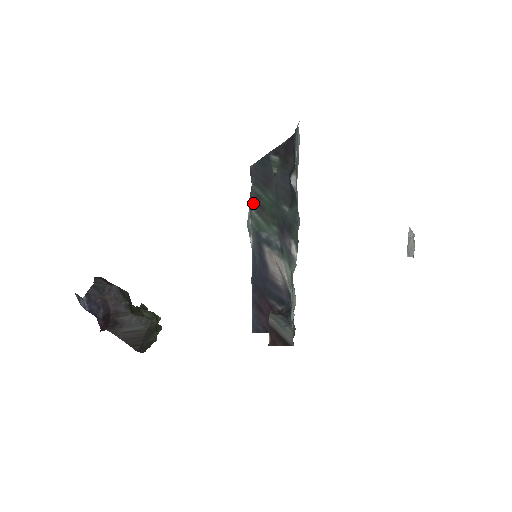
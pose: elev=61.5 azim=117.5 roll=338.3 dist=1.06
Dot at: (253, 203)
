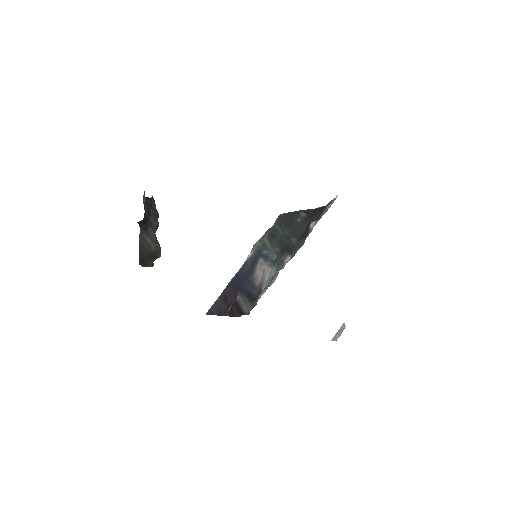
Dot at: (269, 233)
